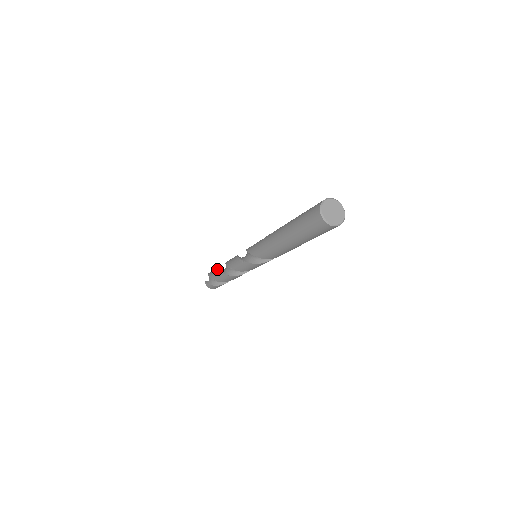
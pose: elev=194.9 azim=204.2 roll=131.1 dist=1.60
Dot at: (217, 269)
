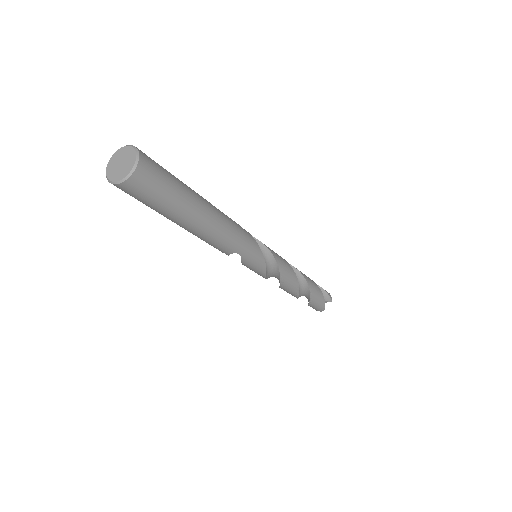
Dot at: occluded
